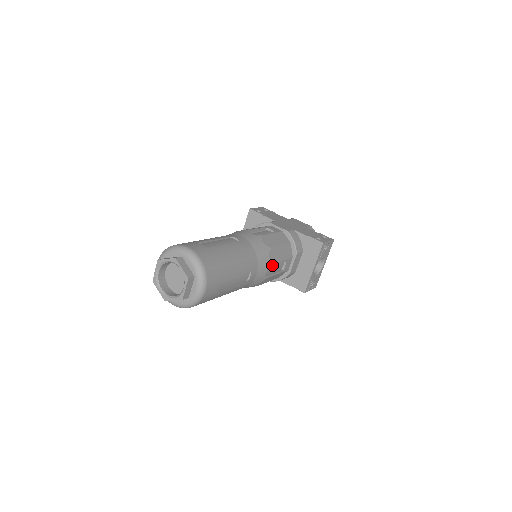
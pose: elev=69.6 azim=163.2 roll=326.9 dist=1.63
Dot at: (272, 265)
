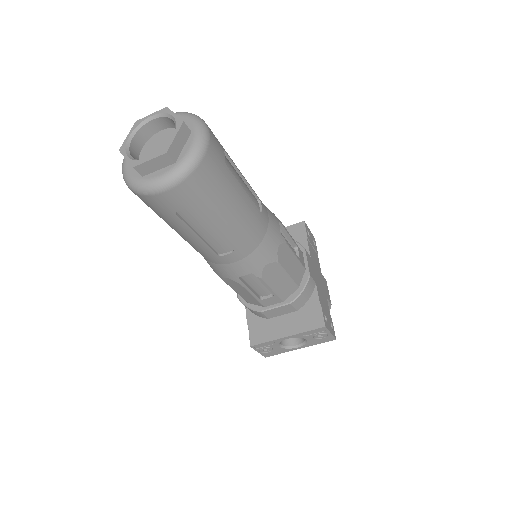
Dot at: (258, 277)
